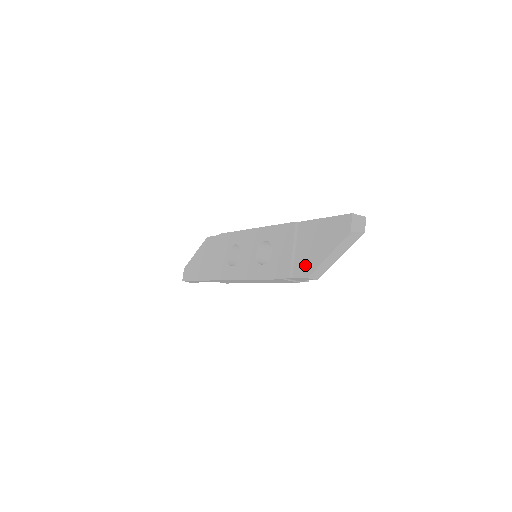
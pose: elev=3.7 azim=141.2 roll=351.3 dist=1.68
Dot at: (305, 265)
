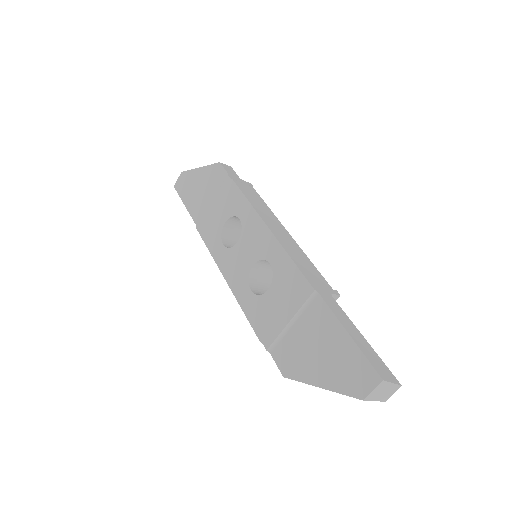
Dot at: (291, 359)
